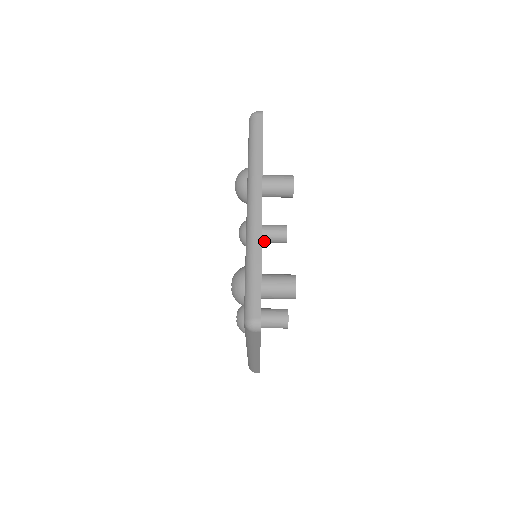
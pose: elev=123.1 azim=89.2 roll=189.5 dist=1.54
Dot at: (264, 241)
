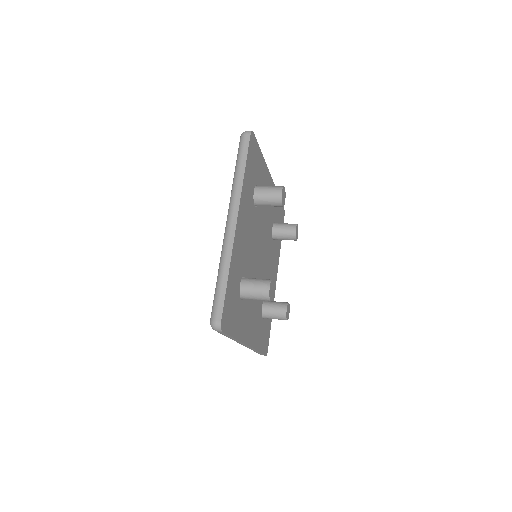
Dot at: (276, 238)
